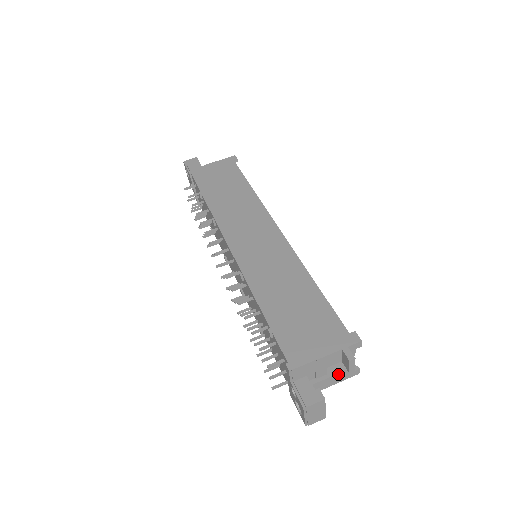
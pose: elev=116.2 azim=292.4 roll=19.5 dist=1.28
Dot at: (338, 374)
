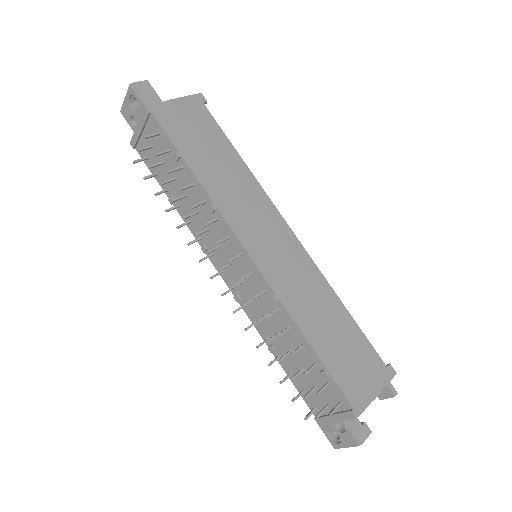
Dot at: occluded
